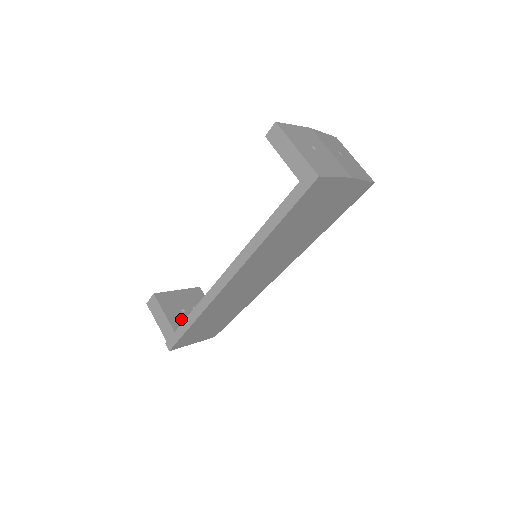
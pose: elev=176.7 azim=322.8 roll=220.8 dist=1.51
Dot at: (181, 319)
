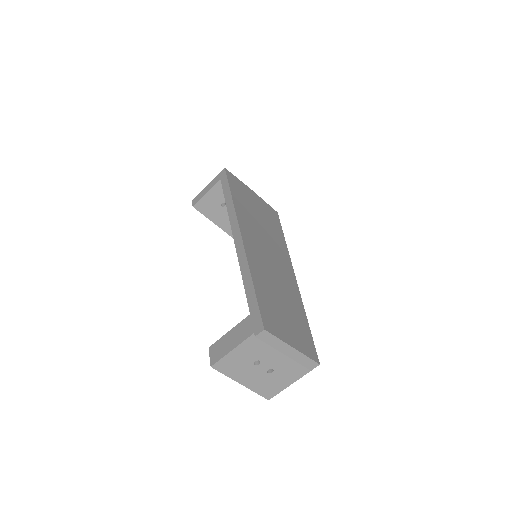
Dot at: occluded
